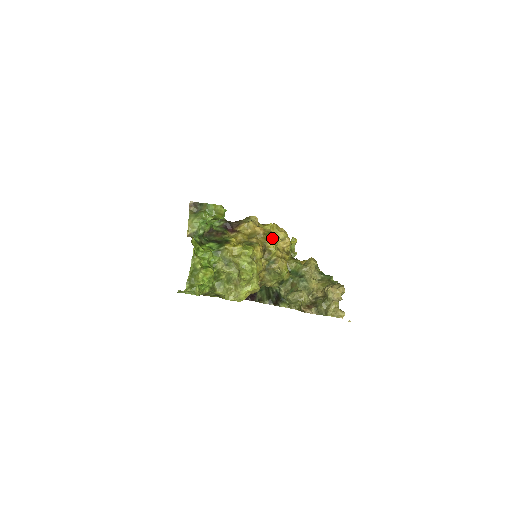
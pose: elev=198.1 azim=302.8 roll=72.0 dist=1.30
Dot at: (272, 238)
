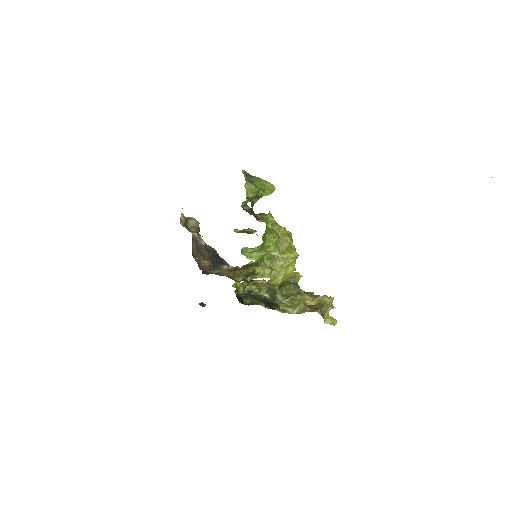
Dot at: occluded
